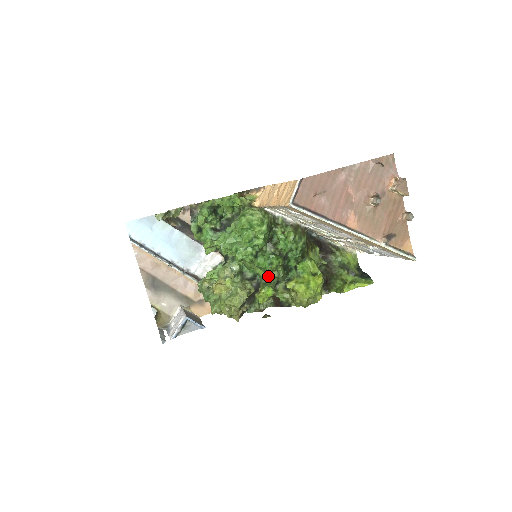
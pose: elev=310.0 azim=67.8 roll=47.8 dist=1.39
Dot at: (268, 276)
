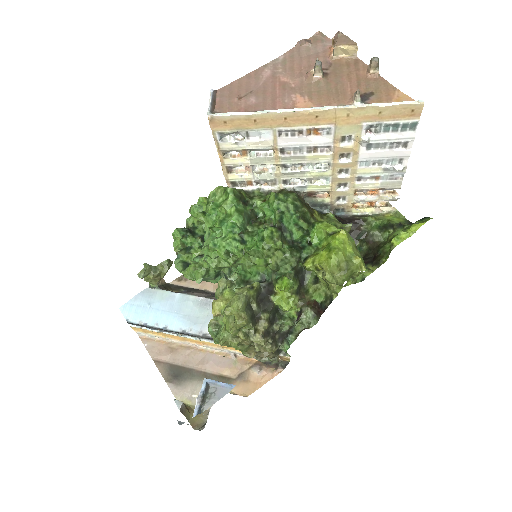
Dot at: (273, 263)
